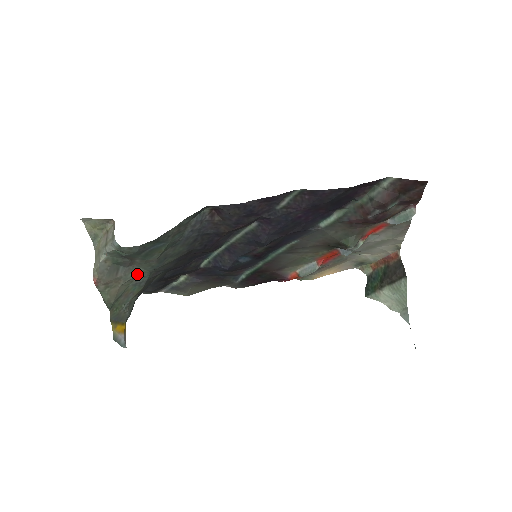
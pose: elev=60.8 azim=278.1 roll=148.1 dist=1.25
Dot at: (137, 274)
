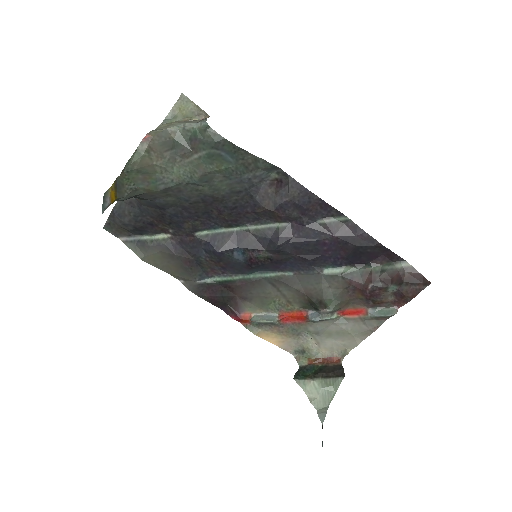
Dot at: (173, 172)
